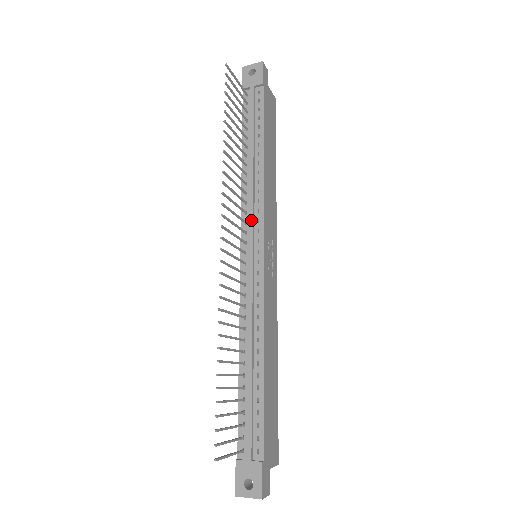
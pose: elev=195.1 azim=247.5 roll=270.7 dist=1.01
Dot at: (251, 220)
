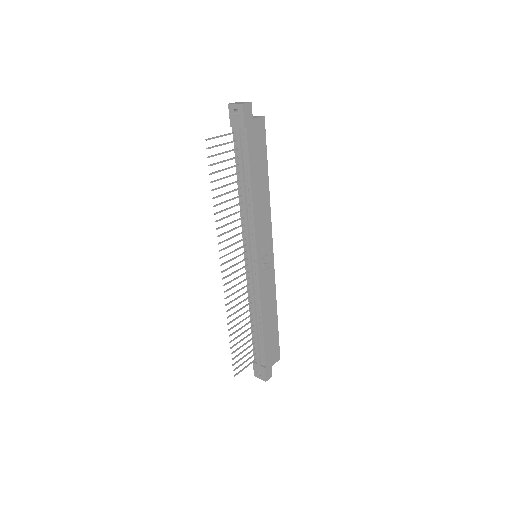
Dot at: (247, 240)
